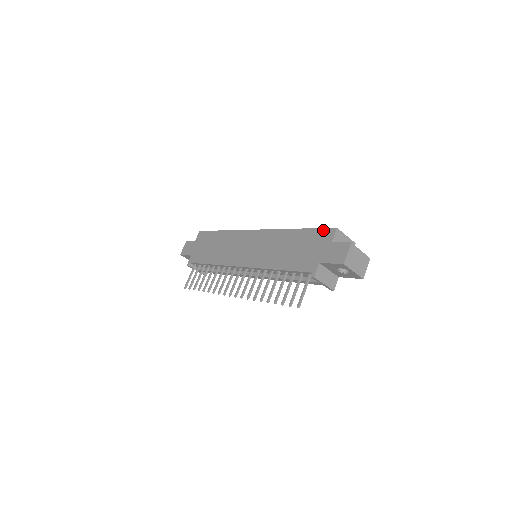
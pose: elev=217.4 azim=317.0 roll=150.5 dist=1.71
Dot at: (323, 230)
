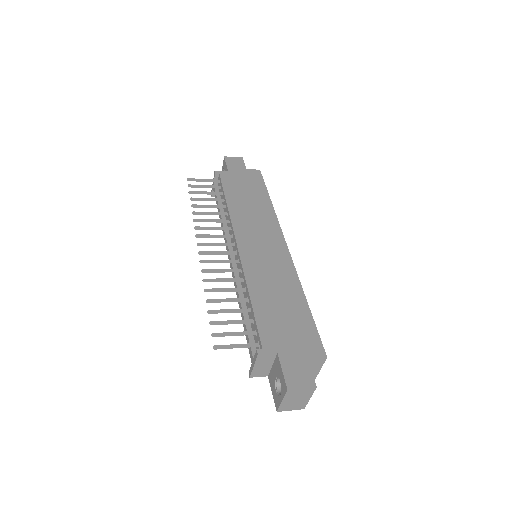
Dot at: (318, 339)
